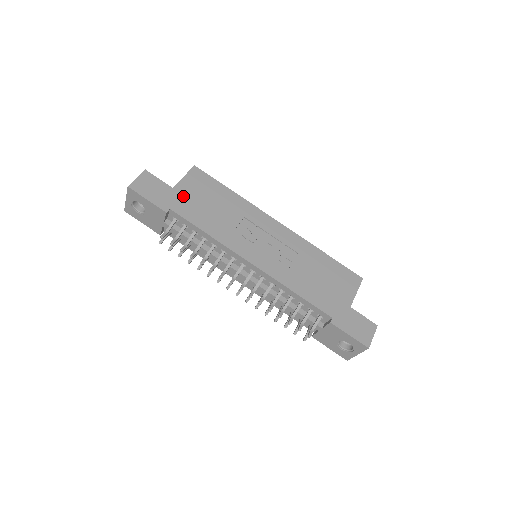
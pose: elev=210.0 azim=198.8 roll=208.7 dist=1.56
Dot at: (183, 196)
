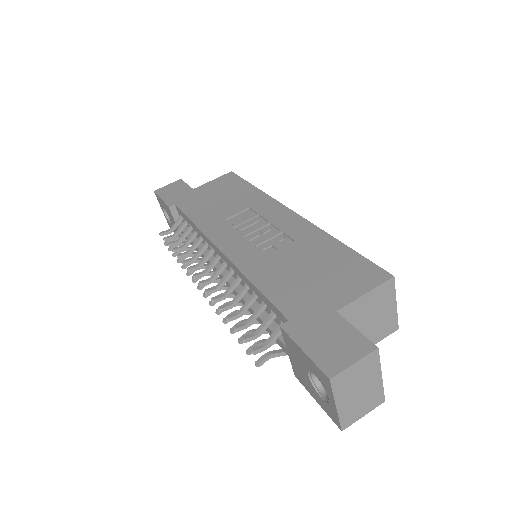
Dot at: (197, 194)
